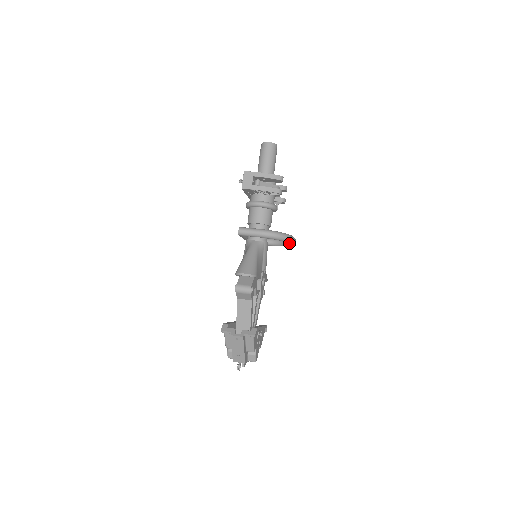
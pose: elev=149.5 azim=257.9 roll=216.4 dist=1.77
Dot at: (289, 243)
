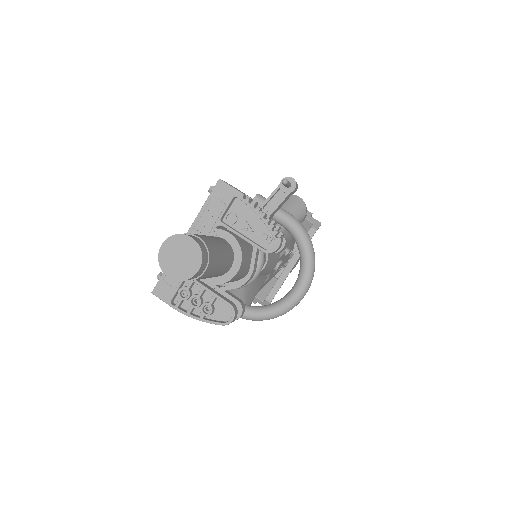
Dot at: occluded
